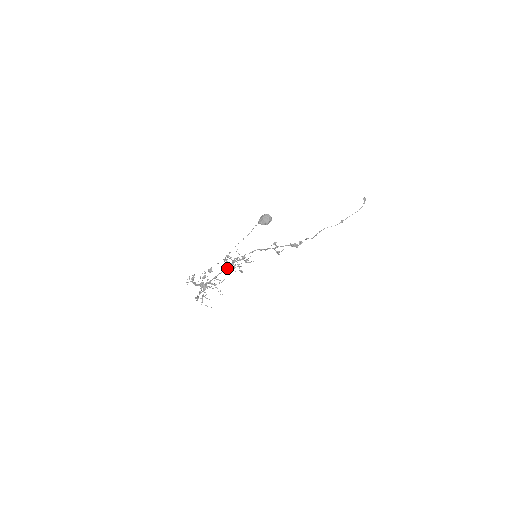
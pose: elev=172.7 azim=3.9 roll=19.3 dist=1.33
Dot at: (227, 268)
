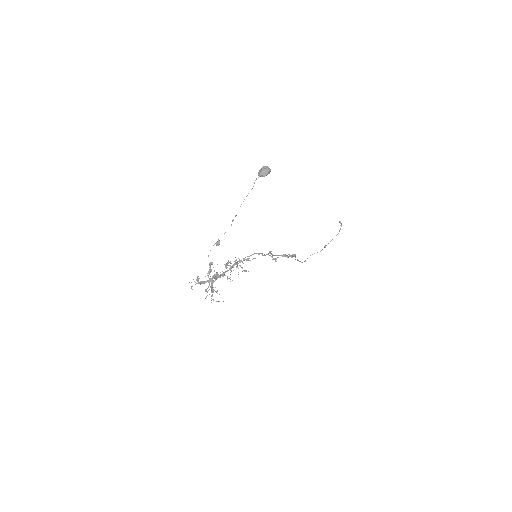
Dot at: occluded
